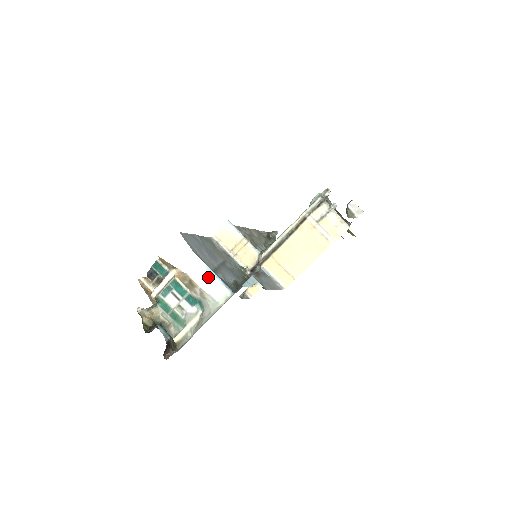
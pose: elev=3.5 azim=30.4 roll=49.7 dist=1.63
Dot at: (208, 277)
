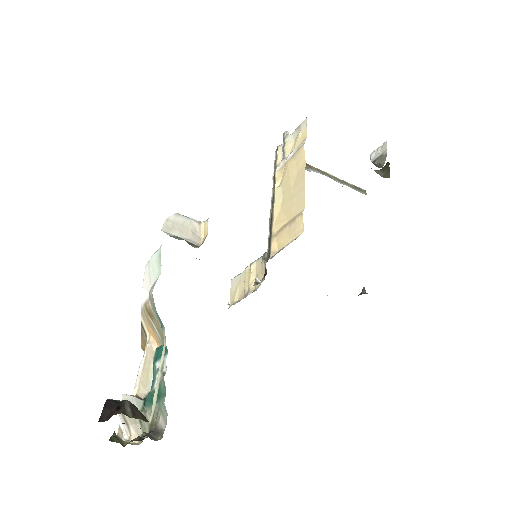
Dot at: (147, 272)
